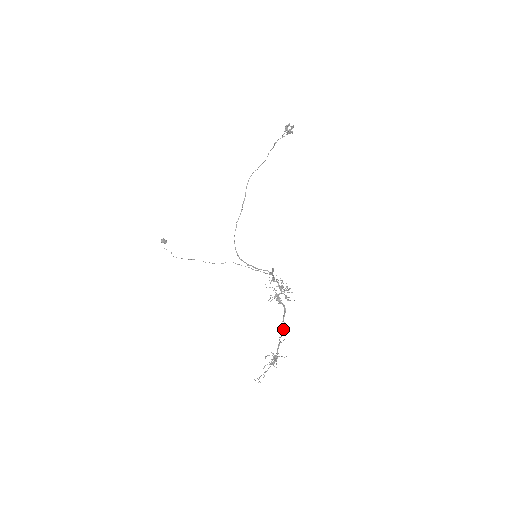
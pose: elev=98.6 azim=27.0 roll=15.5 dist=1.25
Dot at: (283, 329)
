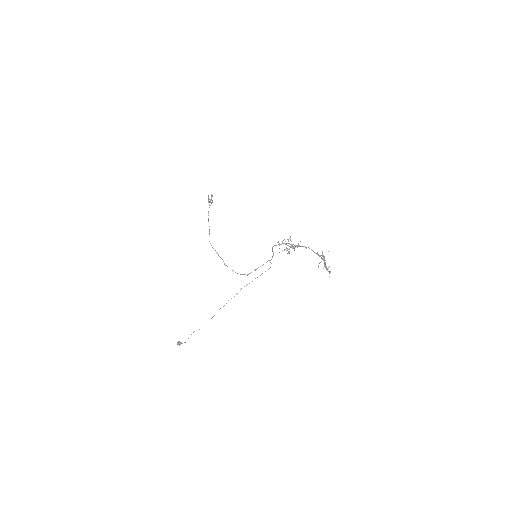
Dot at: occluded
